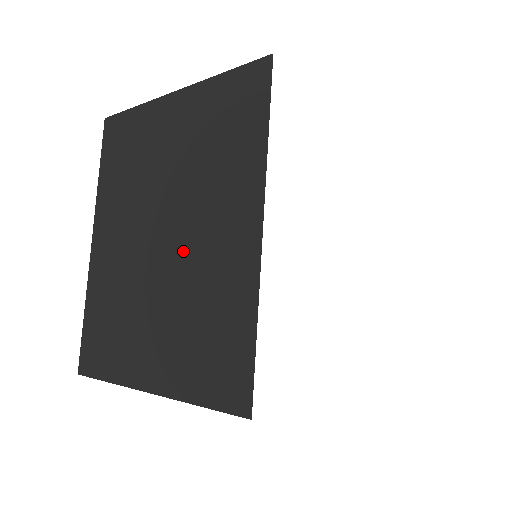
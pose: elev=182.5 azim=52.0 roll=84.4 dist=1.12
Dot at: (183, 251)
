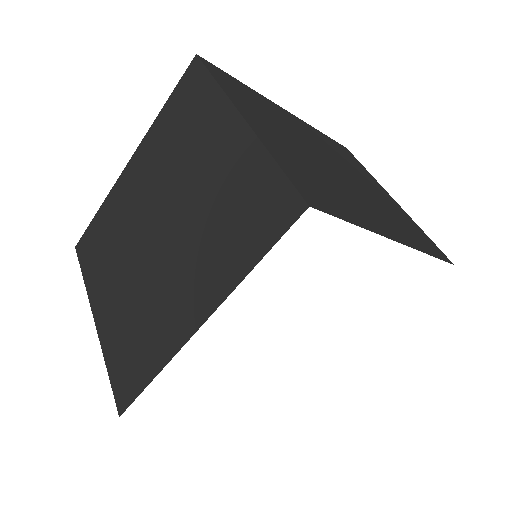
Dot at: occluded
